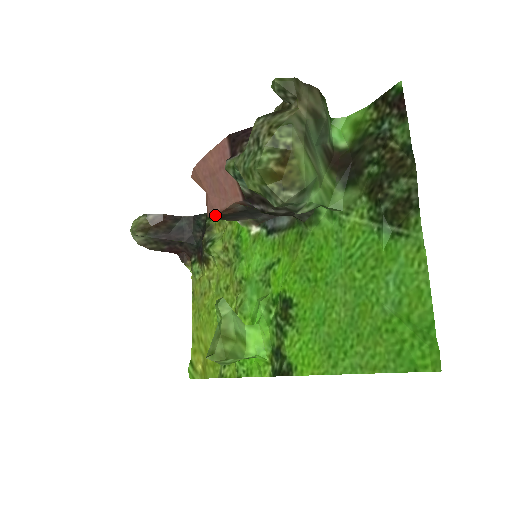
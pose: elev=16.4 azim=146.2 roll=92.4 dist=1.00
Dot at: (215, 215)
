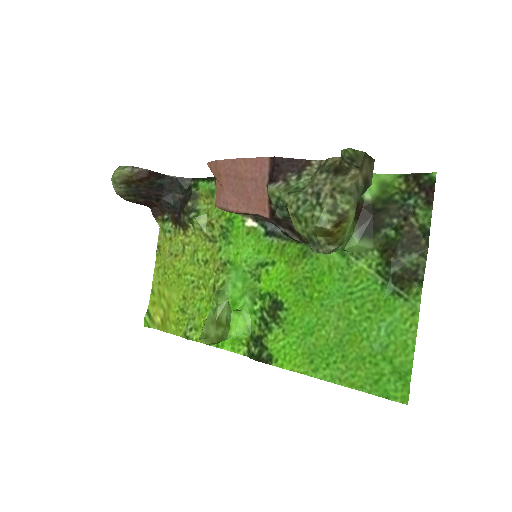
Dot at: occluded
